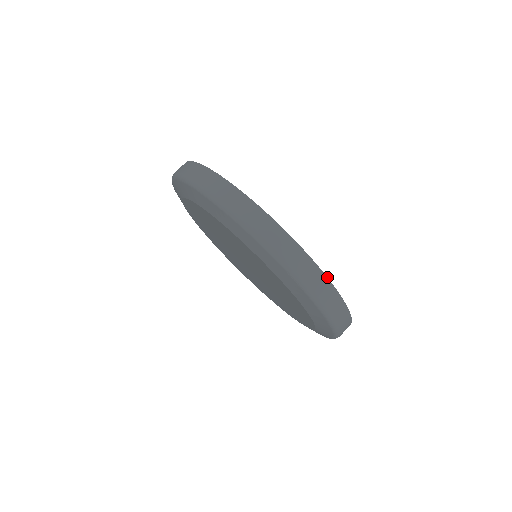
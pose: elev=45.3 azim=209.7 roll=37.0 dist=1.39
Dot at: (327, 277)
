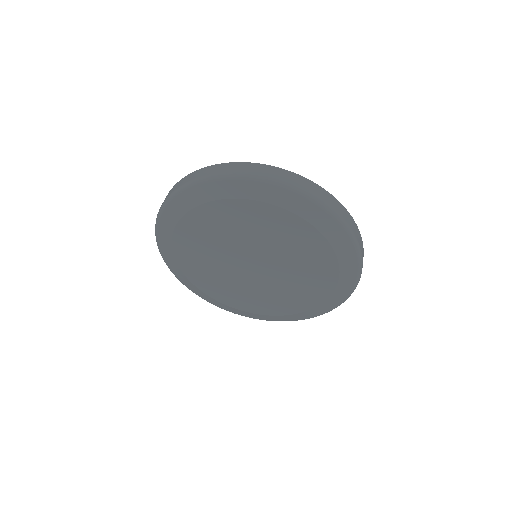
Dot at: occluded
